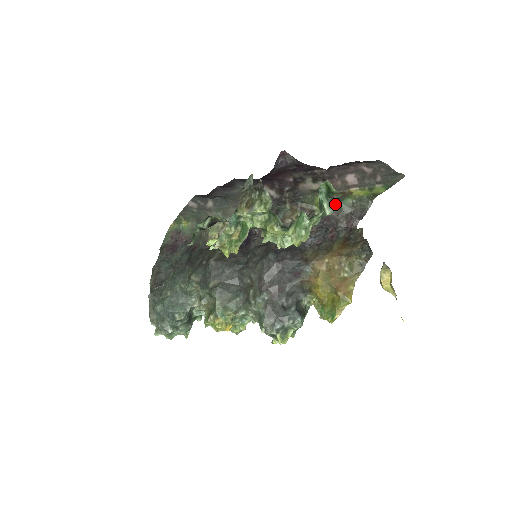
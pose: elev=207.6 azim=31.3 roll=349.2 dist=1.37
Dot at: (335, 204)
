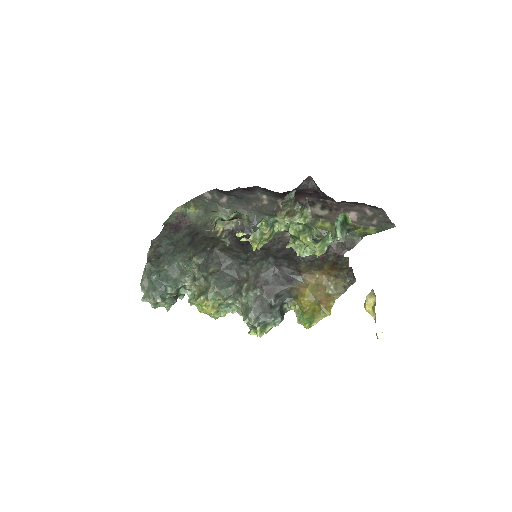
Dot at: (345, 233)
